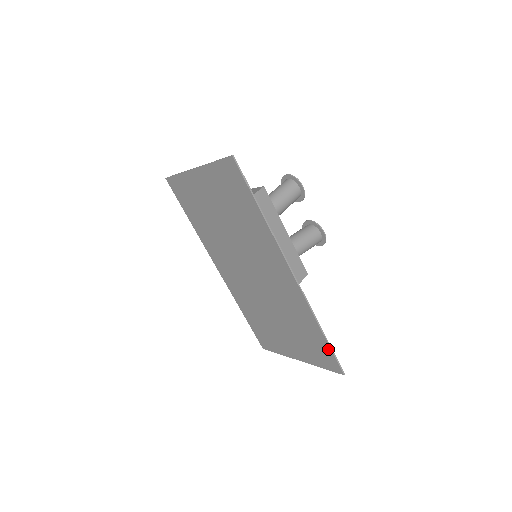
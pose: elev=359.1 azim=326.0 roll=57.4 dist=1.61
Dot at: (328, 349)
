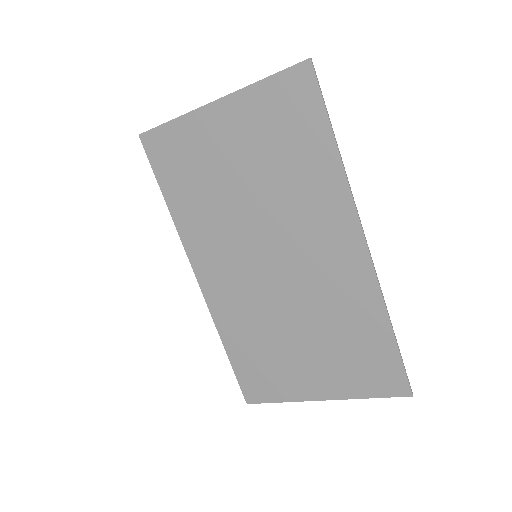
Dot at: (395, 357)
